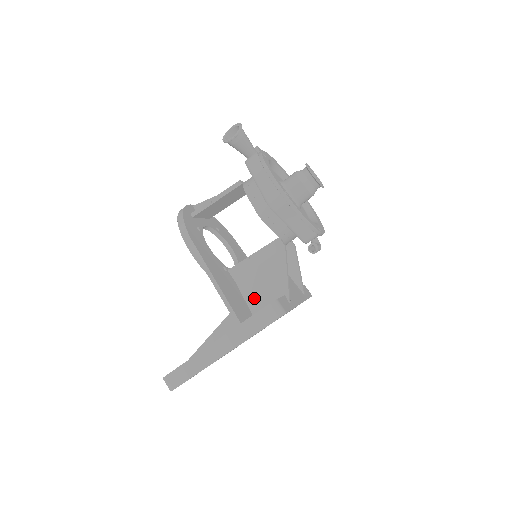
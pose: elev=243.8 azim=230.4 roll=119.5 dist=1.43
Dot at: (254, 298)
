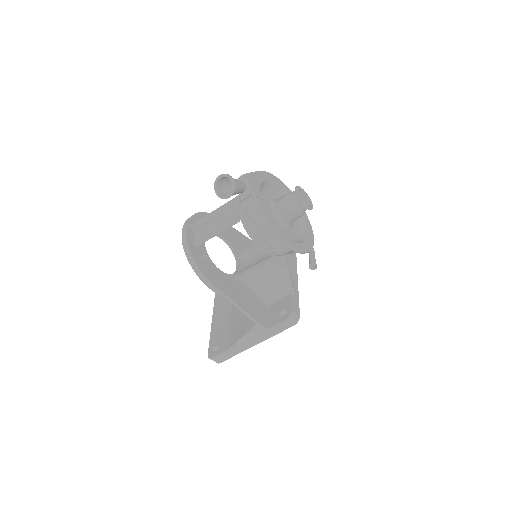
Dot at: (265, 295)
